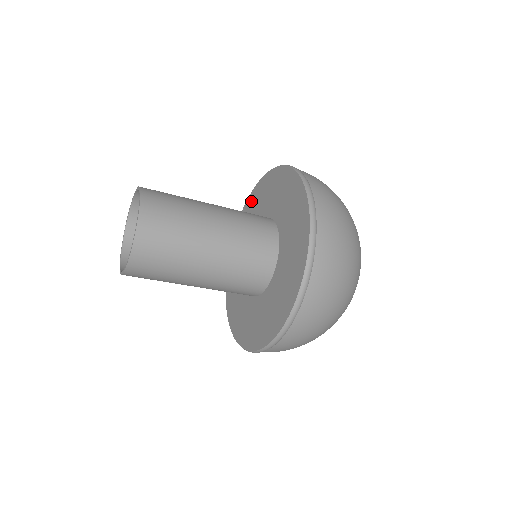
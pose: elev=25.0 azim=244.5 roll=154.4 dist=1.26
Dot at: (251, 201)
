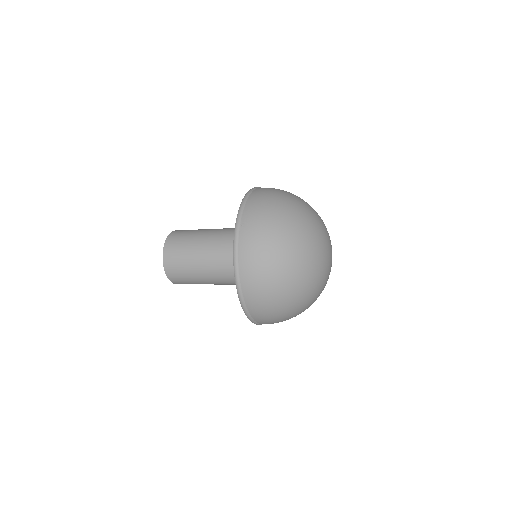
Dot at: occluded
